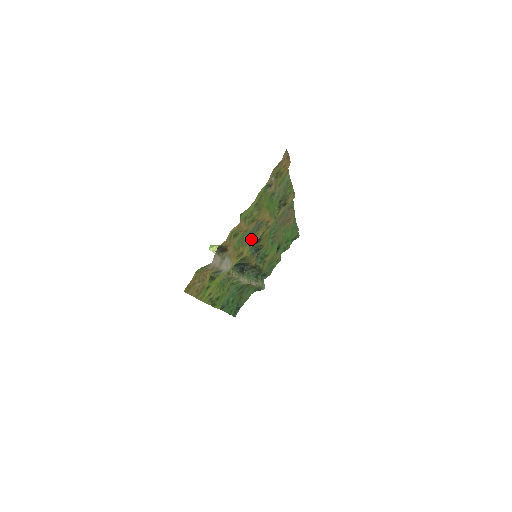
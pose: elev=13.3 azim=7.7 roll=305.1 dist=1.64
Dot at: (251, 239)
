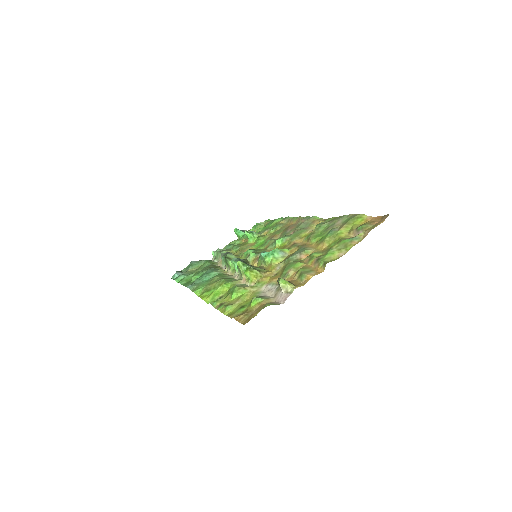
Dot at: (285, 259)
